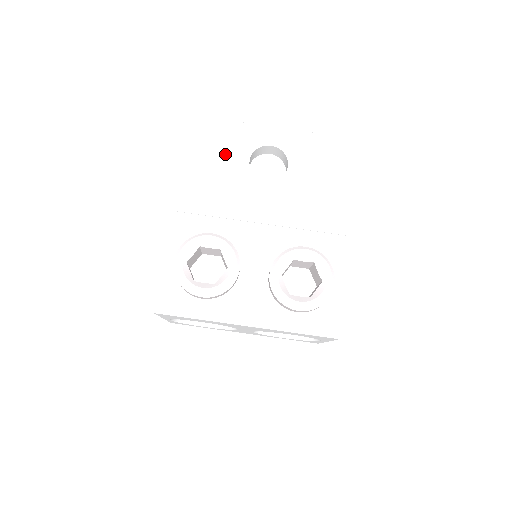
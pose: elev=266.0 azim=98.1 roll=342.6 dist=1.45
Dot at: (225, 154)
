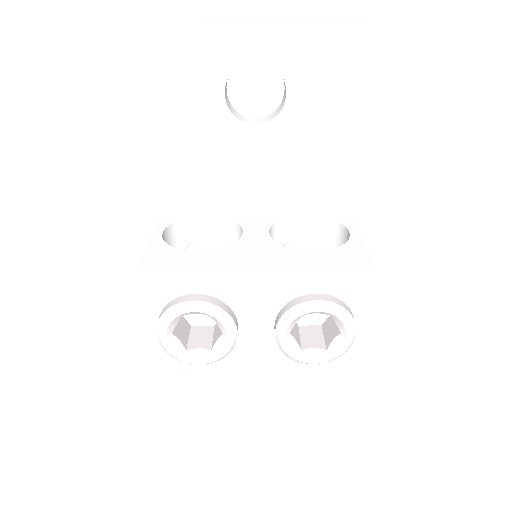
Dot at: (184, 89)
